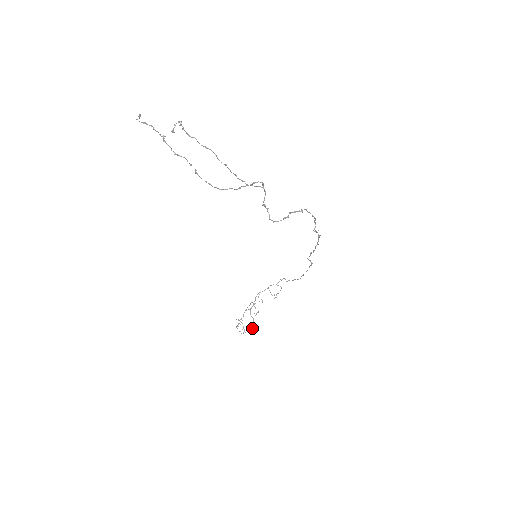
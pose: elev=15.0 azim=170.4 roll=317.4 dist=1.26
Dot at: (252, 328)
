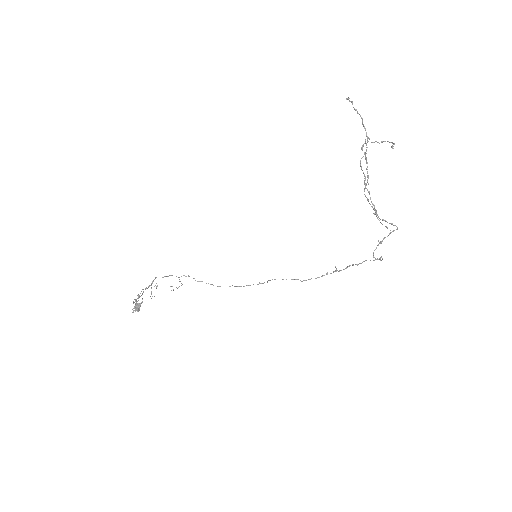
Dot at: (138, 310)
